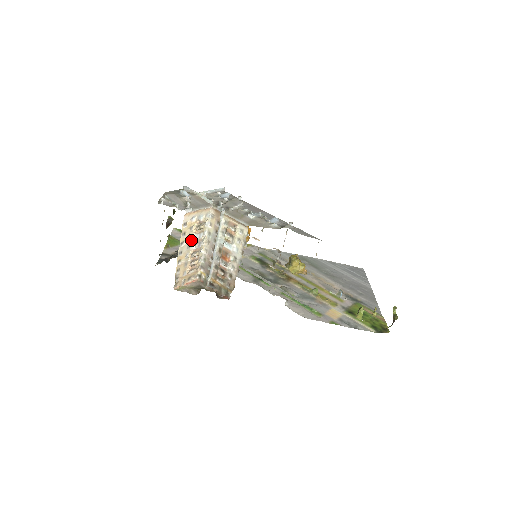
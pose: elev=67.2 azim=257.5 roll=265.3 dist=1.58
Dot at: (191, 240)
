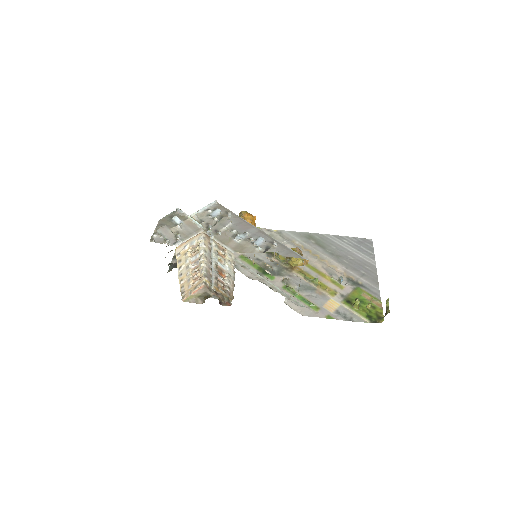
Dot at: (188, 262)
